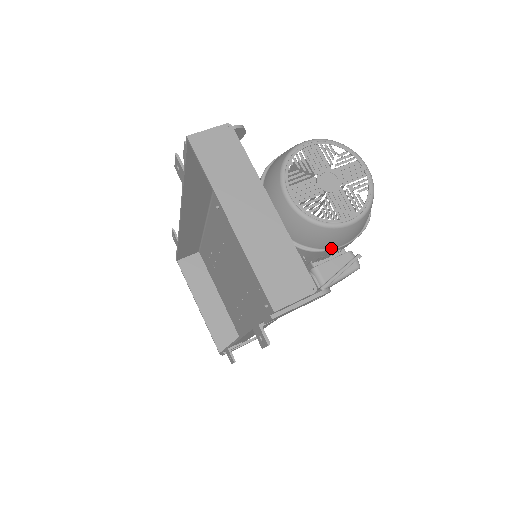
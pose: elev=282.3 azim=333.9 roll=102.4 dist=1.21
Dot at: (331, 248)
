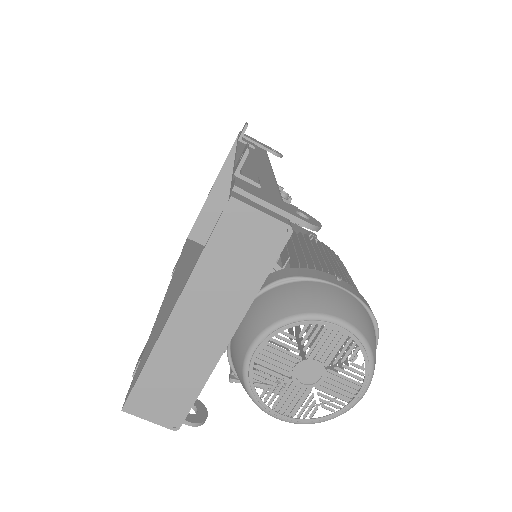
Dot at: occluded
